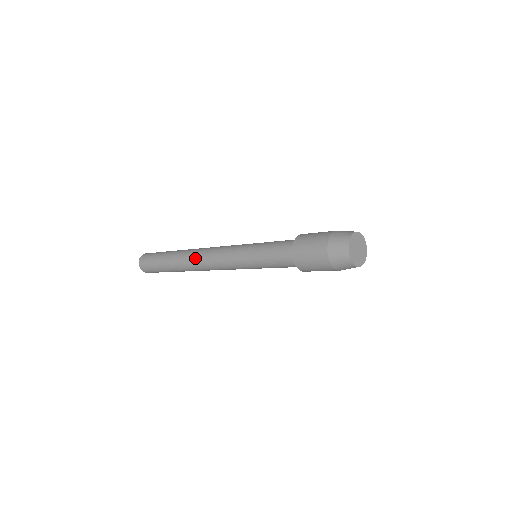
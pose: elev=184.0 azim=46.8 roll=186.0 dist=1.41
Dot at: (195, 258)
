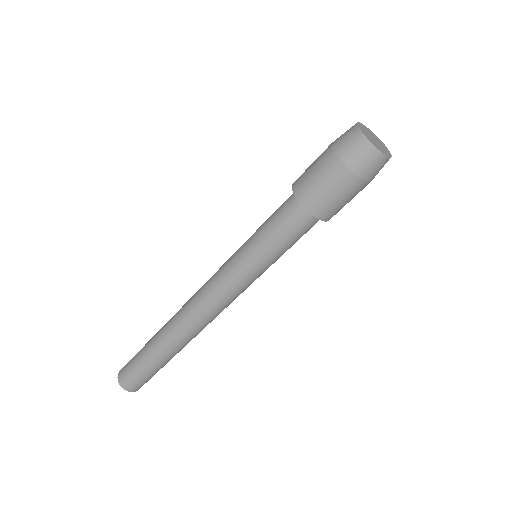
Dot at: (185, 319)
